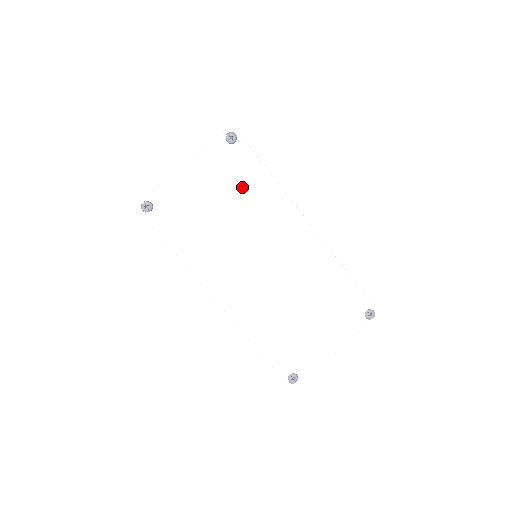
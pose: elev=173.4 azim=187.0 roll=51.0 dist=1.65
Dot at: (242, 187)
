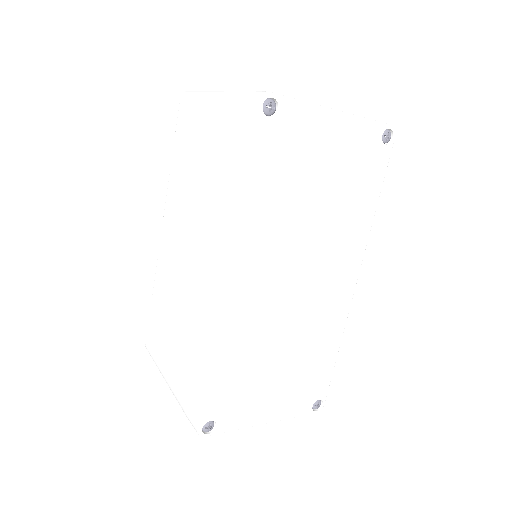
Dot at: (352, 191)
